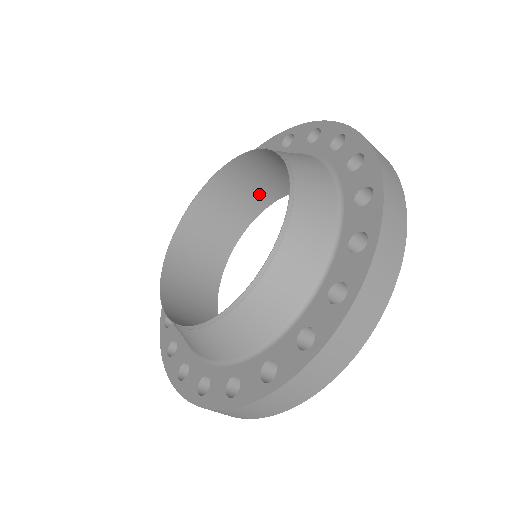
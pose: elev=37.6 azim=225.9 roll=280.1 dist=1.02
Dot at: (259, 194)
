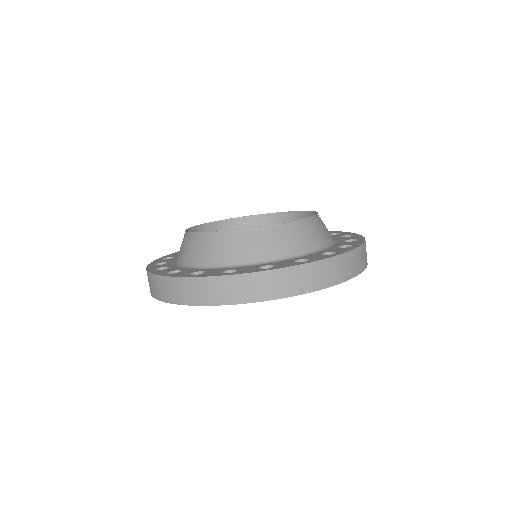
Dot at: occluded
